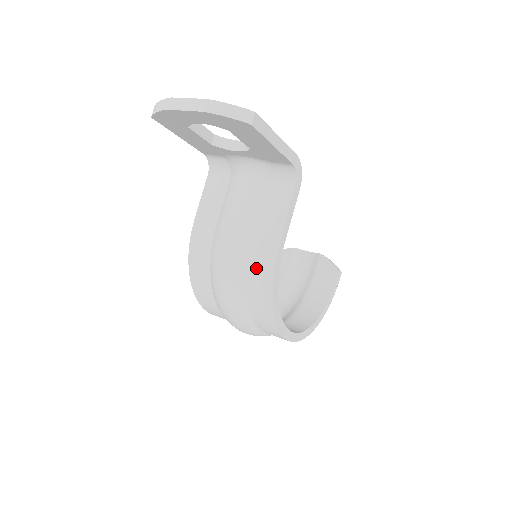
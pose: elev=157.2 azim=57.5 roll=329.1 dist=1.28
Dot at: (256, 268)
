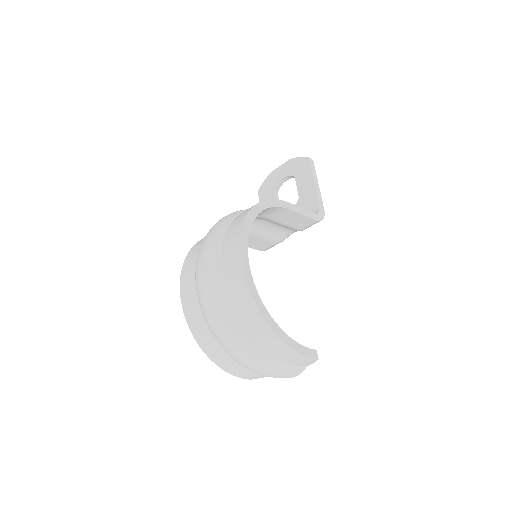
Dot at: occluded
